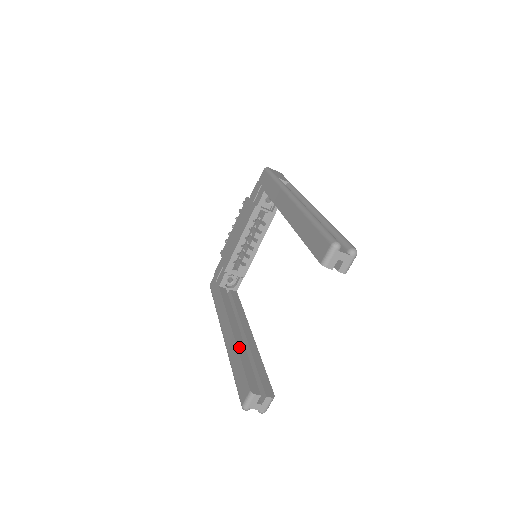
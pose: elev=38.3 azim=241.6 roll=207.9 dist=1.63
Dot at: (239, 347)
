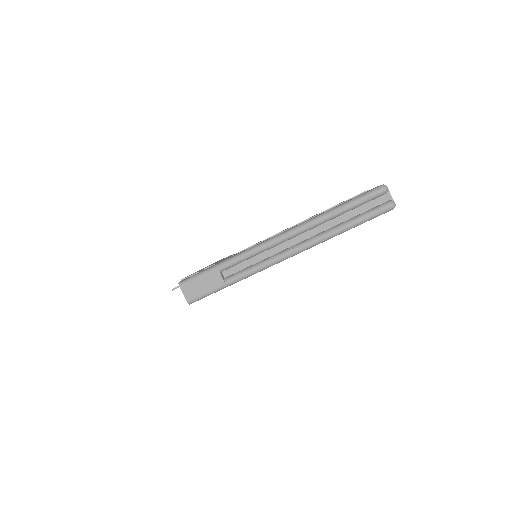
Dot at: occluded
